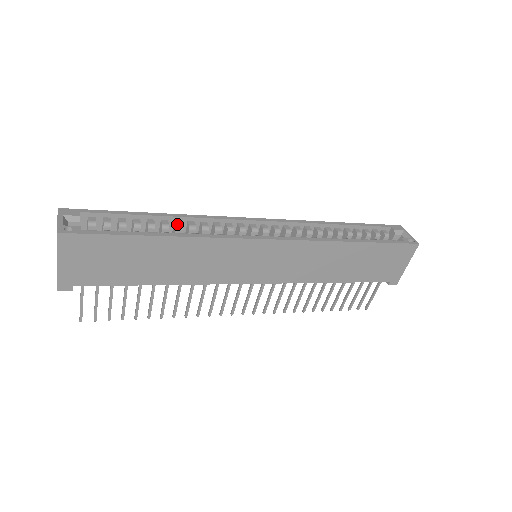
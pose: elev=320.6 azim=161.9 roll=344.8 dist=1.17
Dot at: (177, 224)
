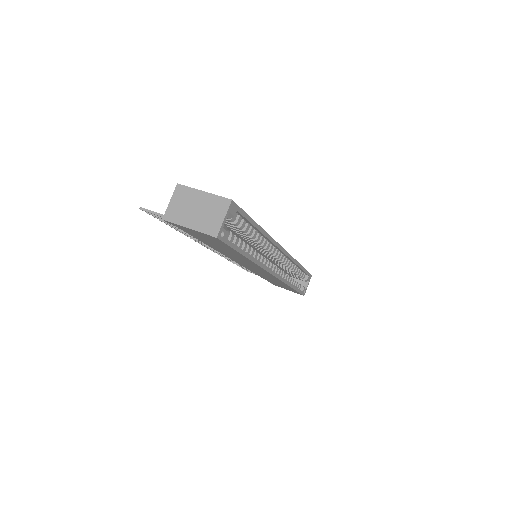
Dot at: (258, 239)
